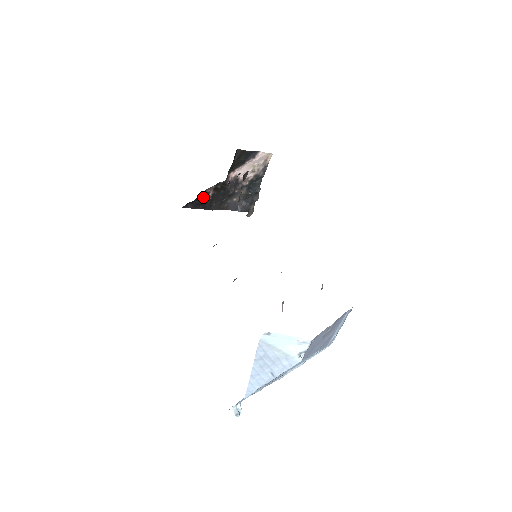
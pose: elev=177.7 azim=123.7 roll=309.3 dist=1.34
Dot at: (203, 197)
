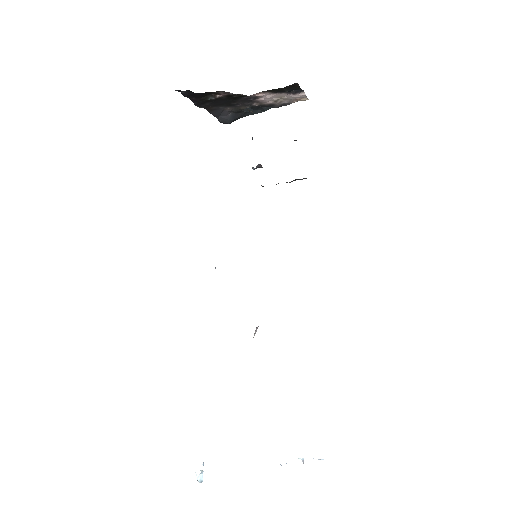
Dot at: (208, 93)
